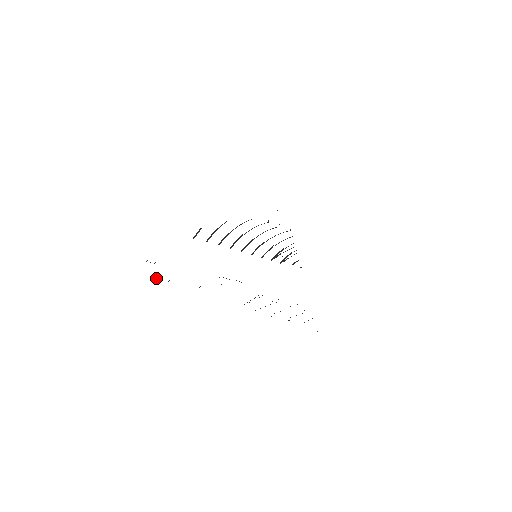
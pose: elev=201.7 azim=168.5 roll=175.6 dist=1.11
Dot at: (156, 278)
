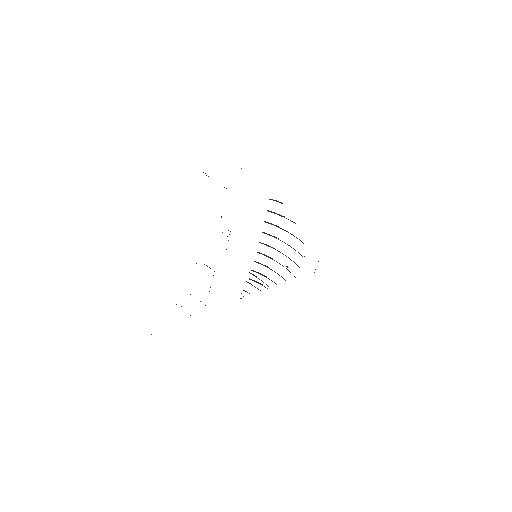
Dot at: occluded
